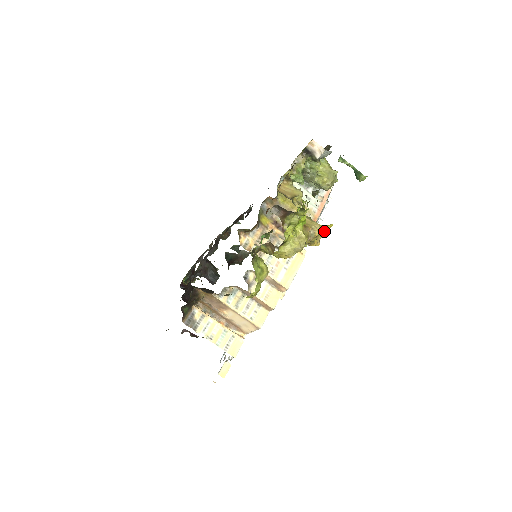
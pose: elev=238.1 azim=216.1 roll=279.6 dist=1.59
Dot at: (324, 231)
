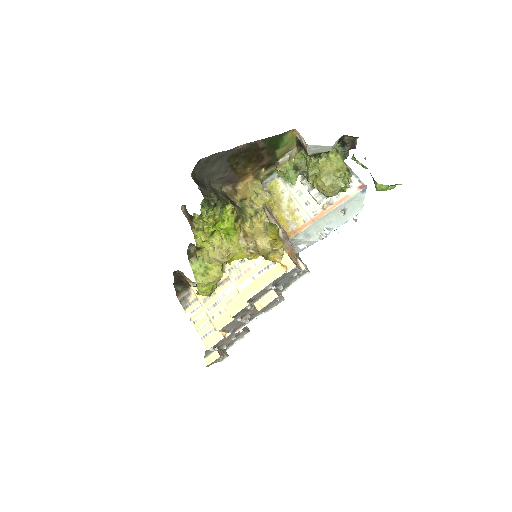
Dot at: (270, 247)
